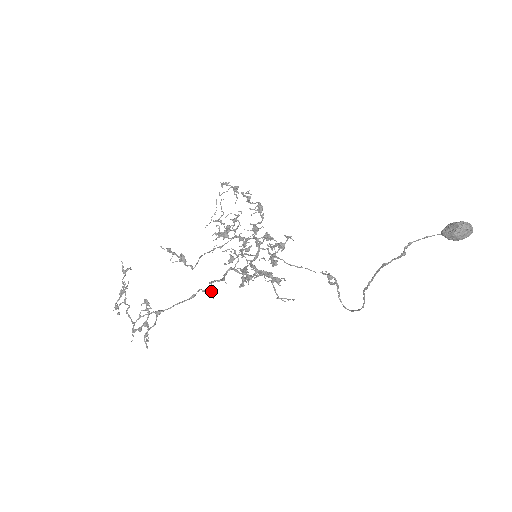
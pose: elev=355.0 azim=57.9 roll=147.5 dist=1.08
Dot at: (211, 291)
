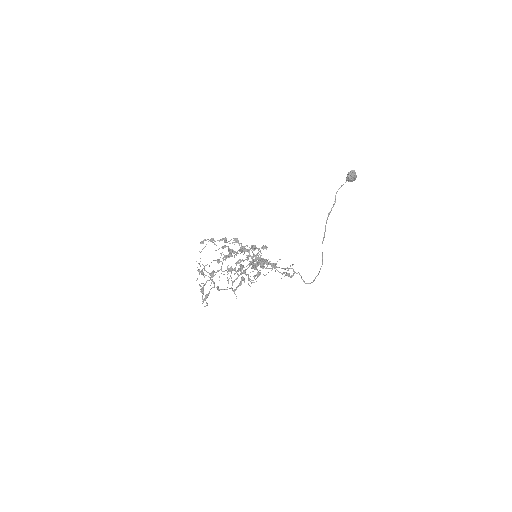
Dot at: (260, 257)
